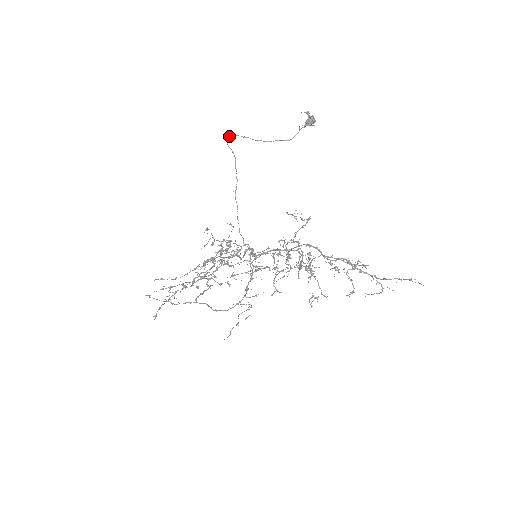
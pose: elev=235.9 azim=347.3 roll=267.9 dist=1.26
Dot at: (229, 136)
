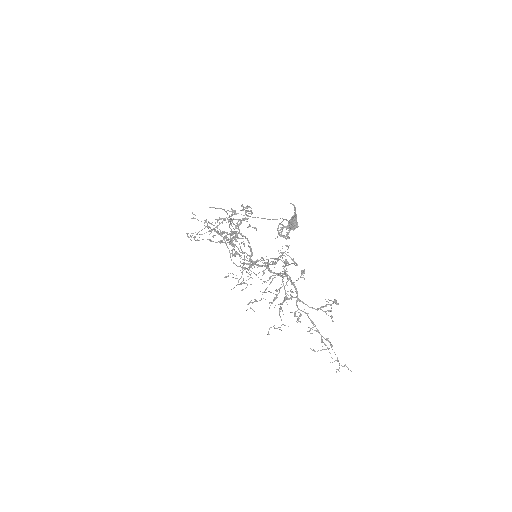
Dot at: (209, 207)
